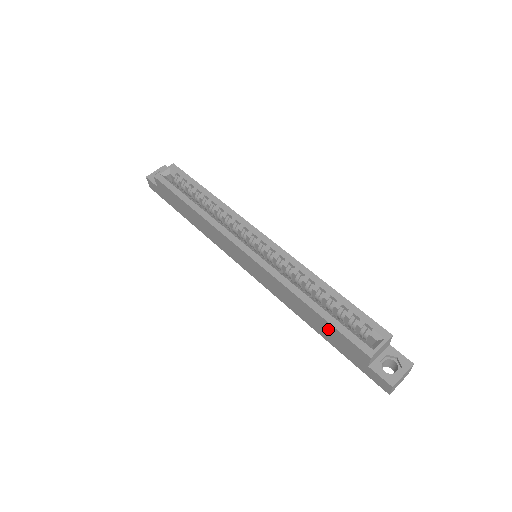
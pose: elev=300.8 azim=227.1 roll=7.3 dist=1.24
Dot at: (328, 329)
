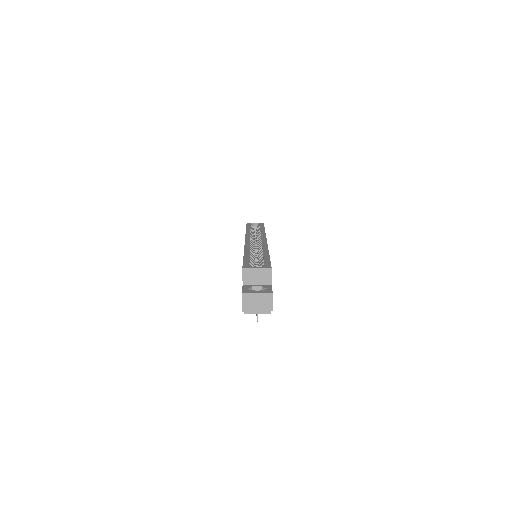
Dot at: occluded
